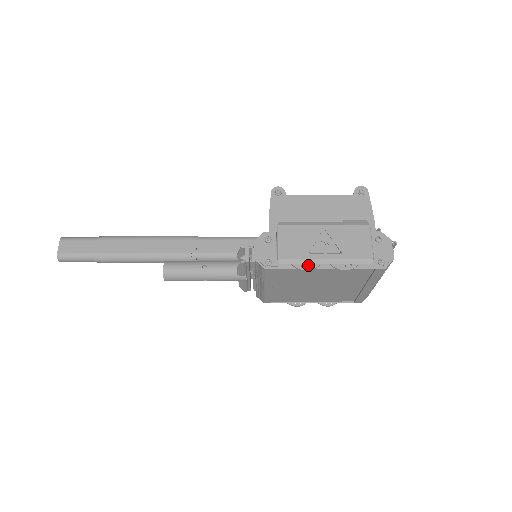
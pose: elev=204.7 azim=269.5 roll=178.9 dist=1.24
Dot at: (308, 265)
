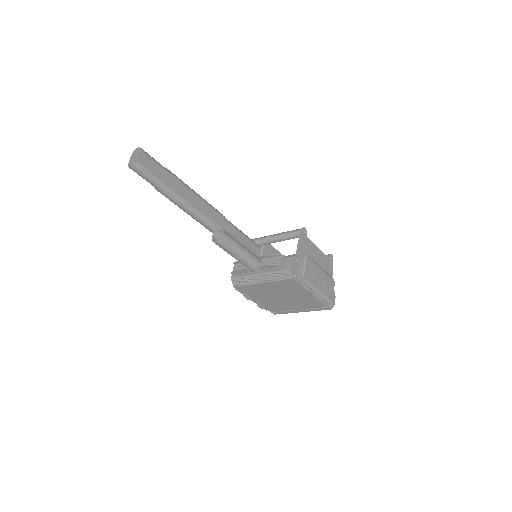
Dot at: (310, 289)
